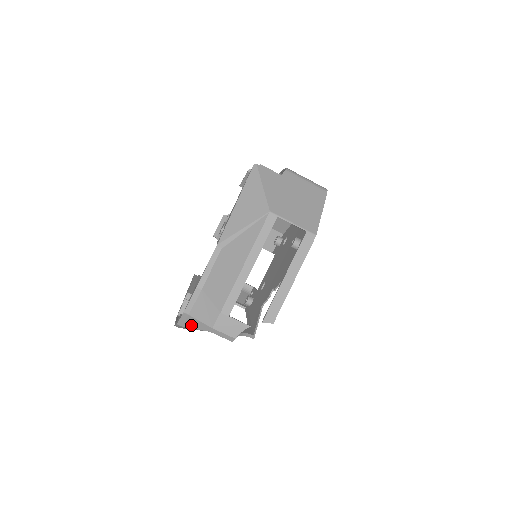
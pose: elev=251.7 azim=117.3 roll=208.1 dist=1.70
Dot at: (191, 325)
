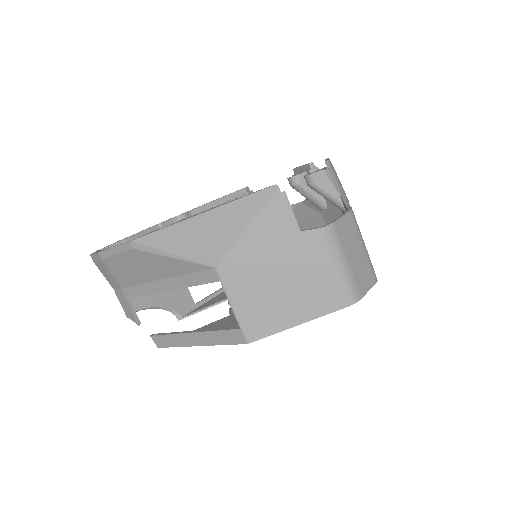
Dot at: occluded
